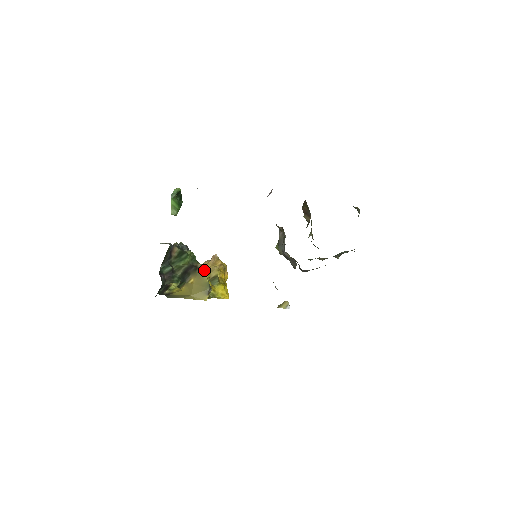
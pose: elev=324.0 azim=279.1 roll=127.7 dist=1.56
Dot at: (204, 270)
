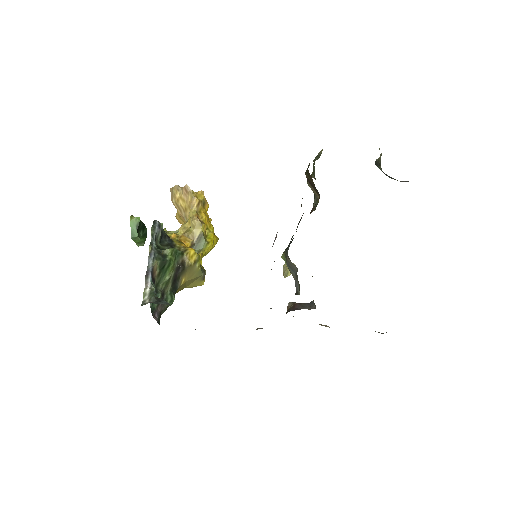
Dot at: (192, 261)
